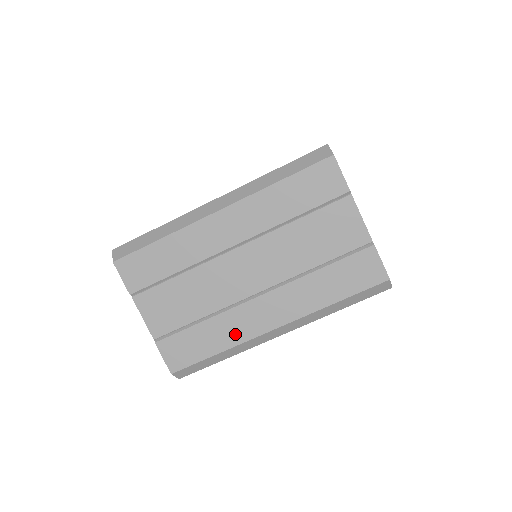
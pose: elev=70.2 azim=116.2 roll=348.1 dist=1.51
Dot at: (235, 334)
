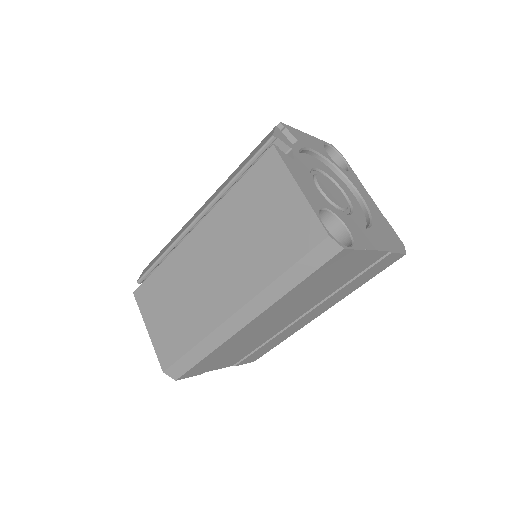
Dot at: (291, 332)
